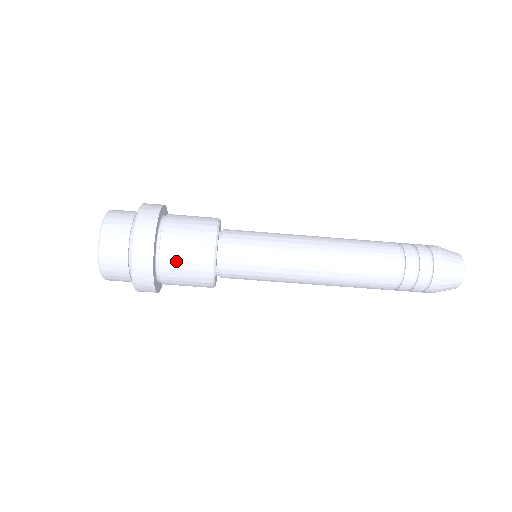
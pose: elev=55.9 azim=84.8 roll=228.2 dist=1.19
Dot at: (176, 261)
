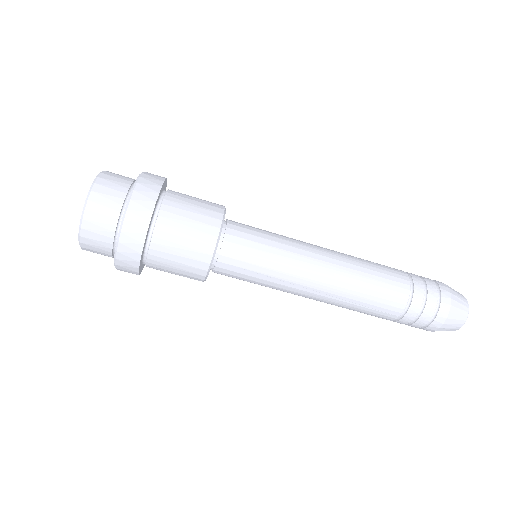
Dot at: (168, 252)
